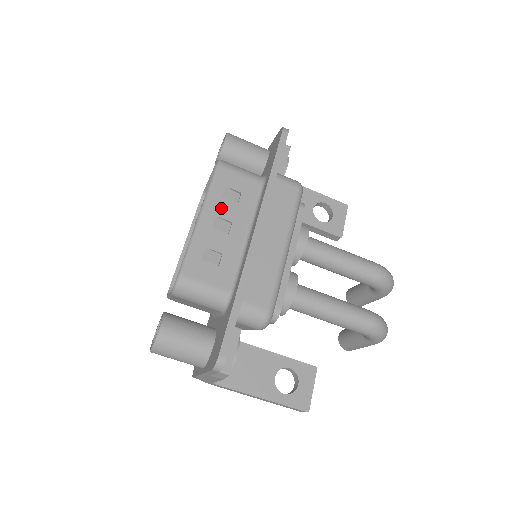
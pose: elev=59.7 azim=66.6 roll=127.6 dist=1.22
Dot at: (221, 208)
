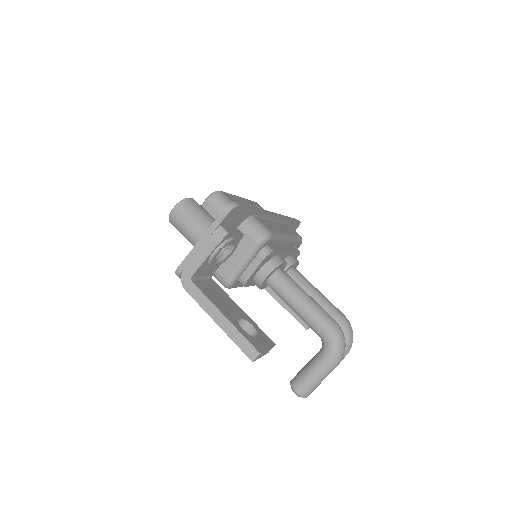
Dot at: (252, 205)
